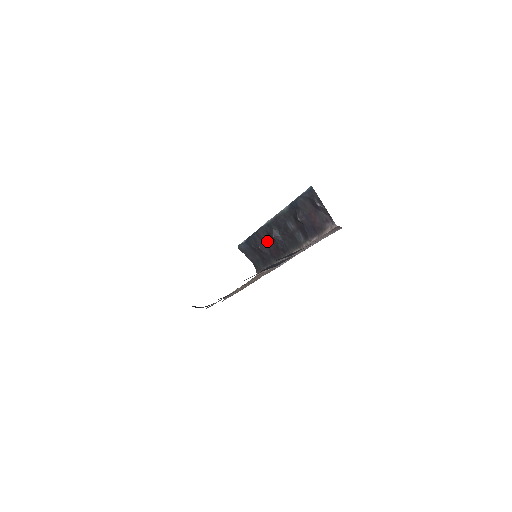
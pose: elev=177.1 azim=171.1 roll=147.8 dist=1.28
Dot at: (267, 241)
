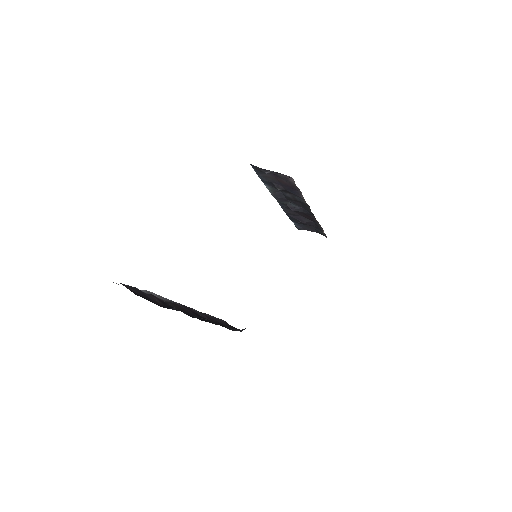
Dot at: (297, 214)
